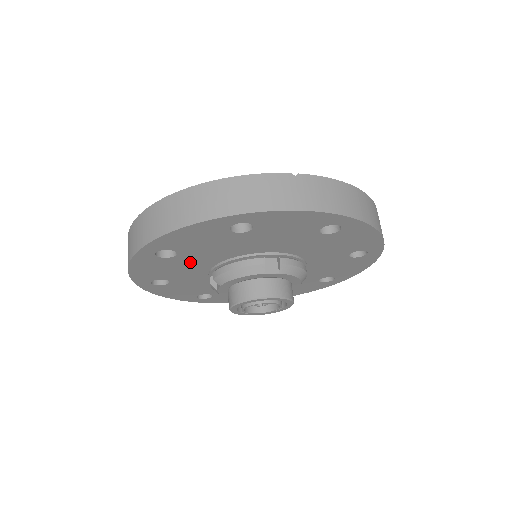
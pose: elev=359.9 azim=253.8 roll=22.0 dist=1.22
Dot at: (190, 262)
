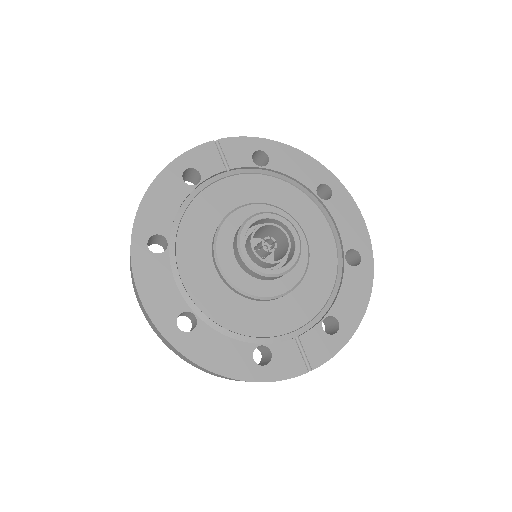
Dot at: occluded
